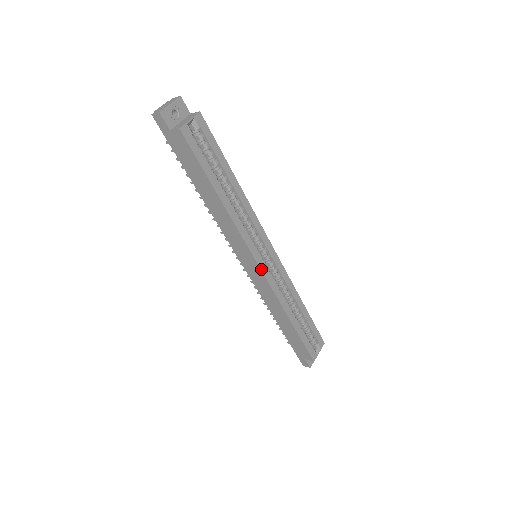
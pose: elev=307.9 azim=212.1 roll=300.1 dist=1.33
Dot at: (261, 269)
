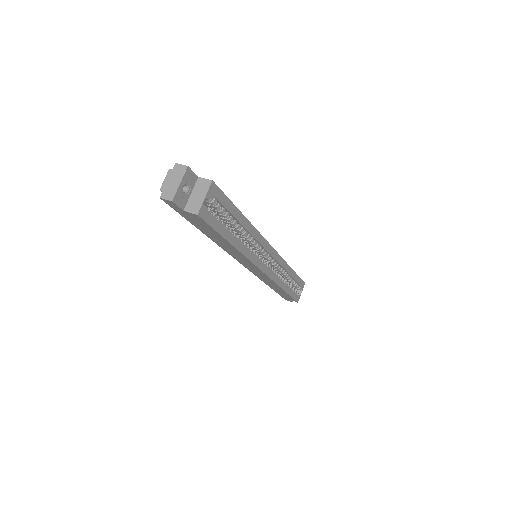
Dot at: (264, 272)
